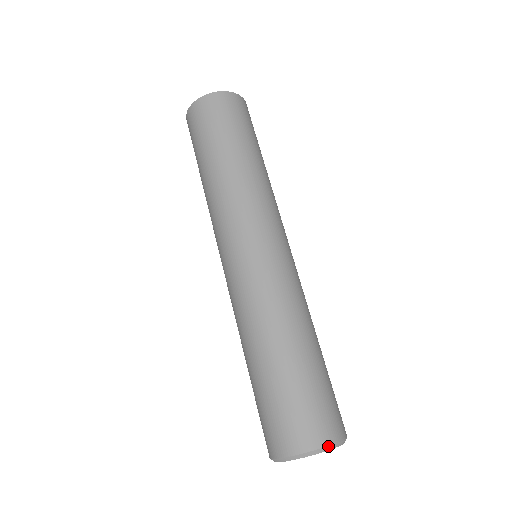
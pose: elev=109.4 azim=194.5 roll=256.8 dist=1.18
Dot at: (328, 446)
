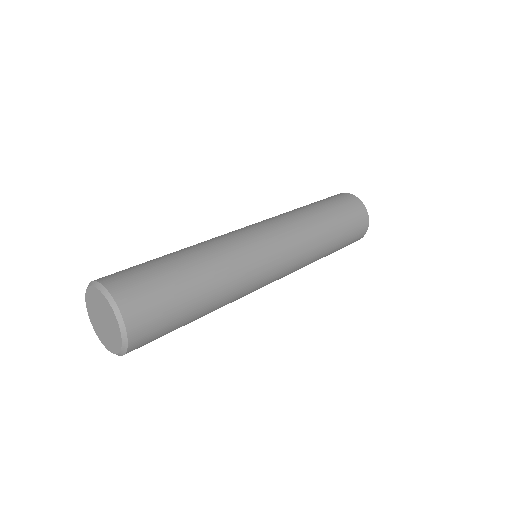
Dot at: (122, 316)
